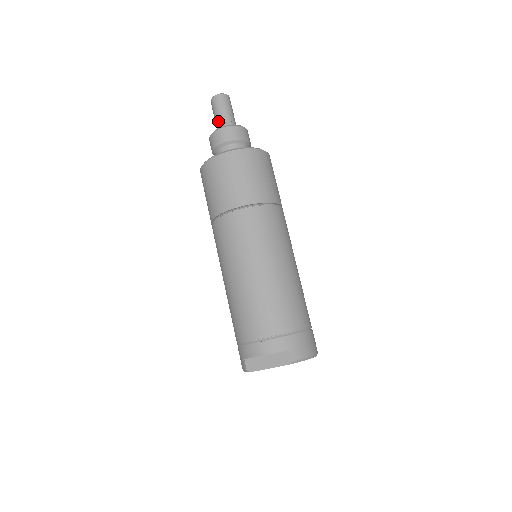
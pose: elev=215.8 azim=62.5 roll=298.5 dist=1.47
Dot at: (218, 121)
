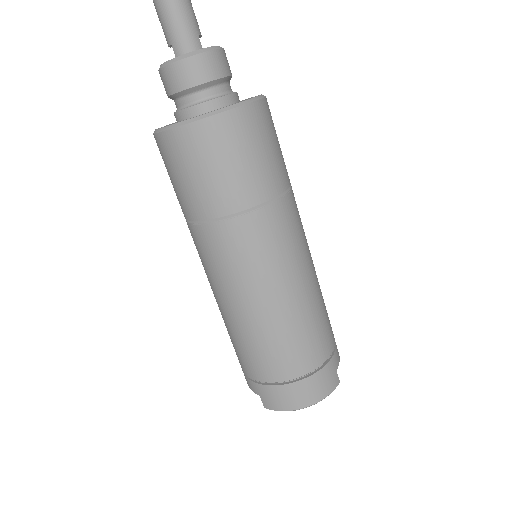
Dot at: occluded
